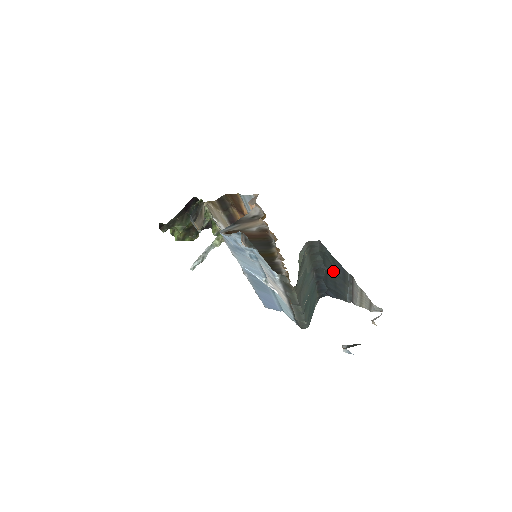
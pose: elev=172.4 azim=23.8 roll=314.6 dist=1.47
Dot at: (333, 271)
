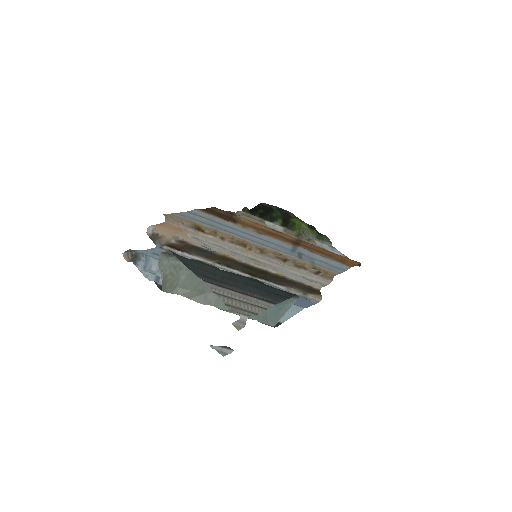
Dot at: (218, 274)
